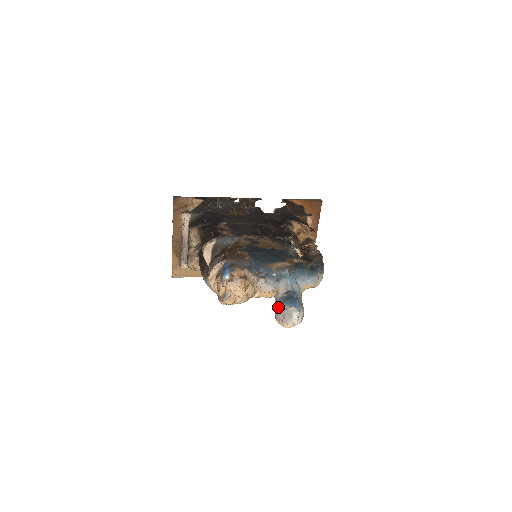
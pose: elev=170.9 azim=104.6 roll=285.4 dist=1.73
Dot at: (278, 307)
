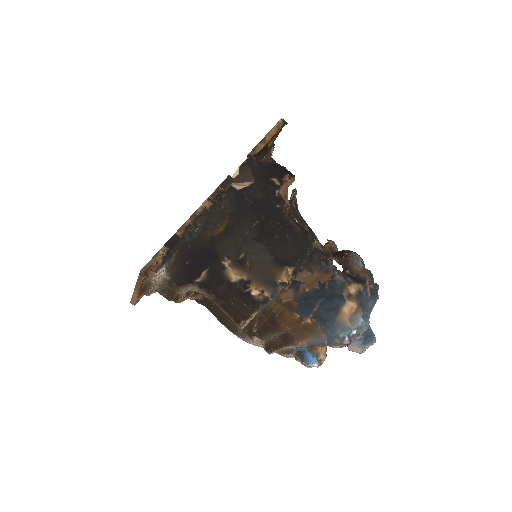
Dot at: (356, 348)
